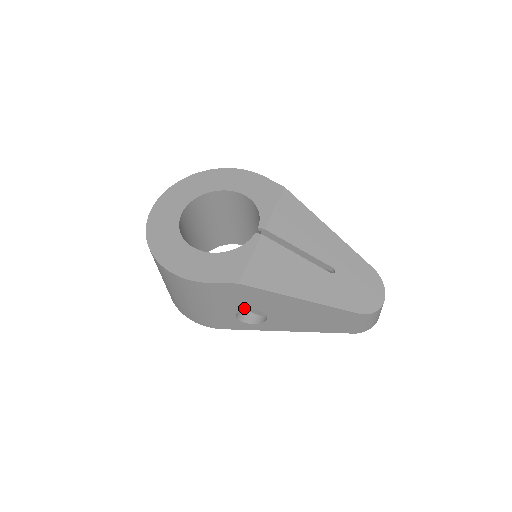
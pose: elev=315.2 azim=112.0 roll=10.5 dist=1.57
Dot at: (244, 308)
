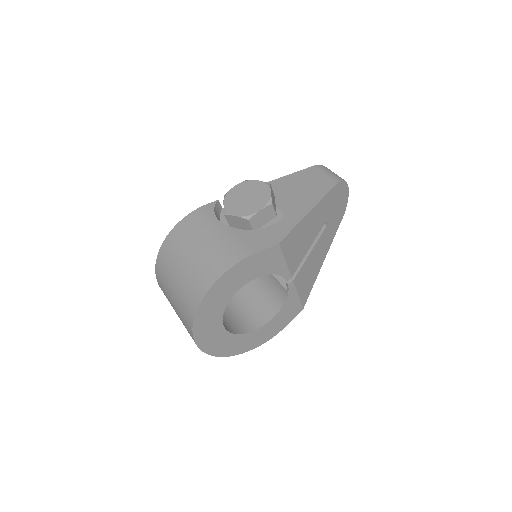
Dot at: occluded
